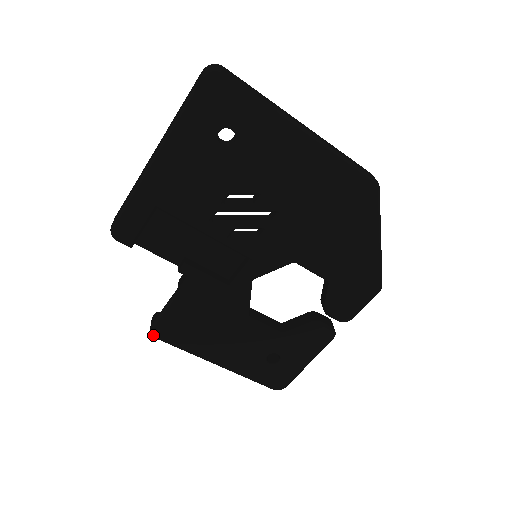
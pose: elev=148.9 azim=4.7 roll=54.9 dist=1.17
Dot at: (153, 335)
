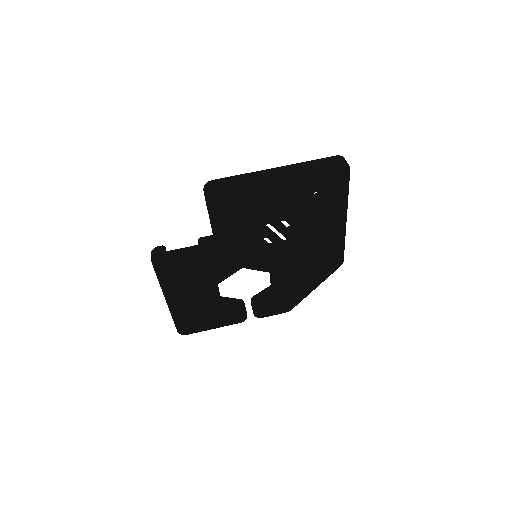
Dot at: (154, 261)
